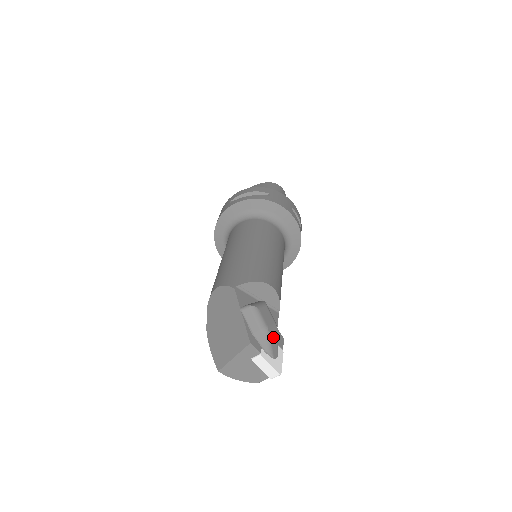
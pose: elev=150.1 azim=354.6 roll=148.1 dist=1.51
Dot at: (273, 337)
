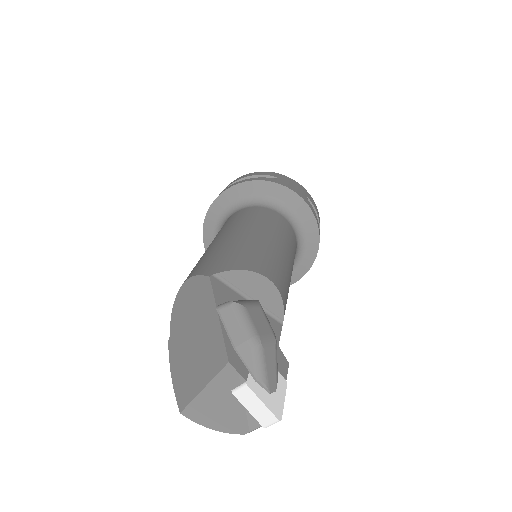
Dot at: (269, 356)
